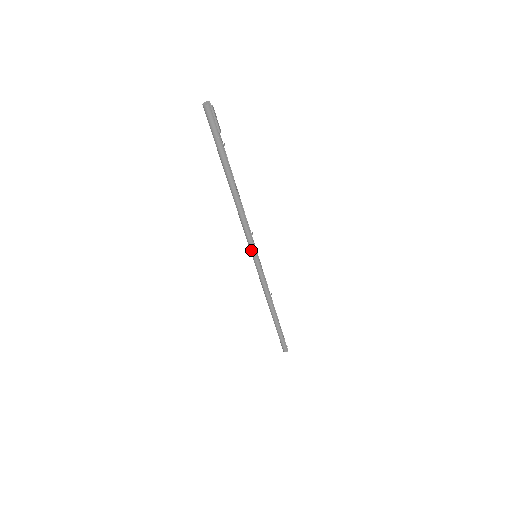
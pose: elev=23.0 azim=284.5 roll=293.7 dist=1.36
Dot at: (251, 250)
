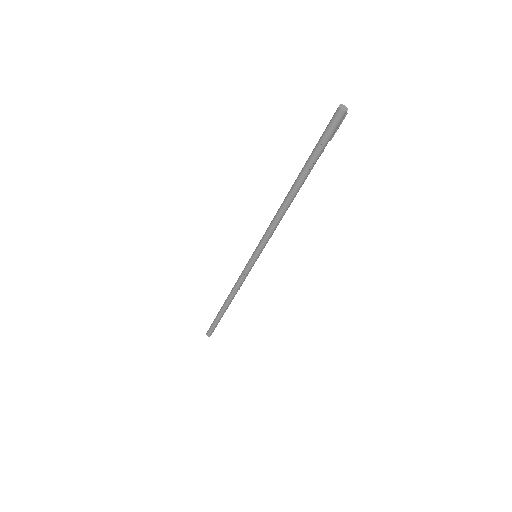
Dot at: (259, 252)
